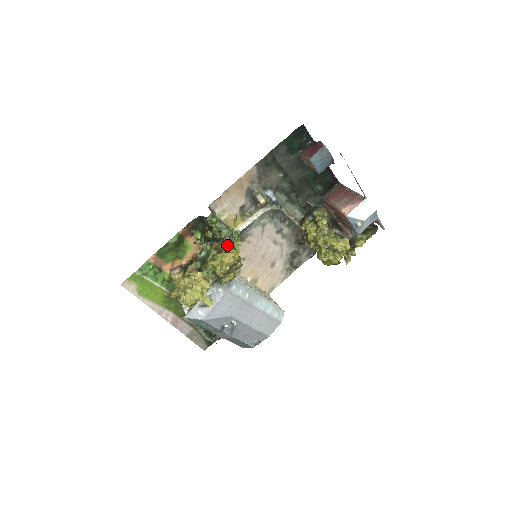
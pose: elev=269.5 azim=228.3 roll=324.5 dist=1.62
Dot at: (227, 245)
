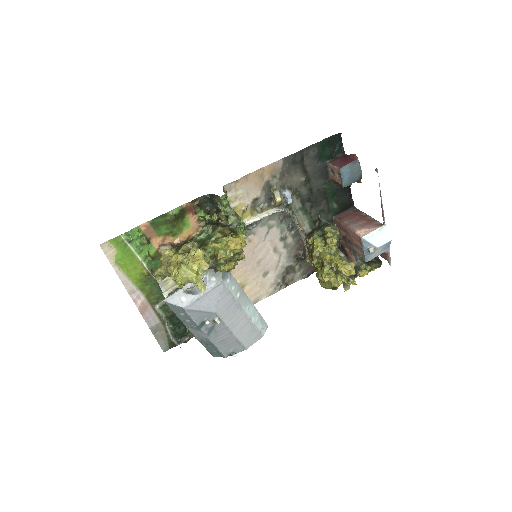
Dot at: (233, 232)
